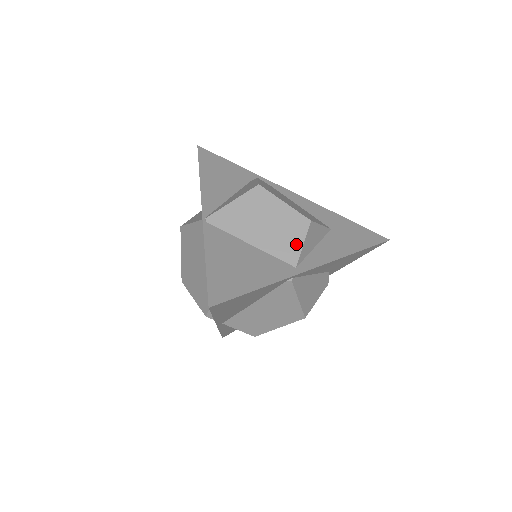
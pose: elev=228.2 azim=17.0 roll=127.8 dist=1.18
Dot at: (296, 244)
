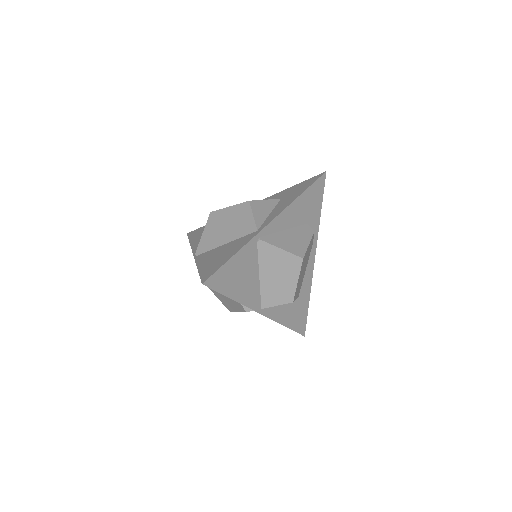
Dot at: (249, 220)
